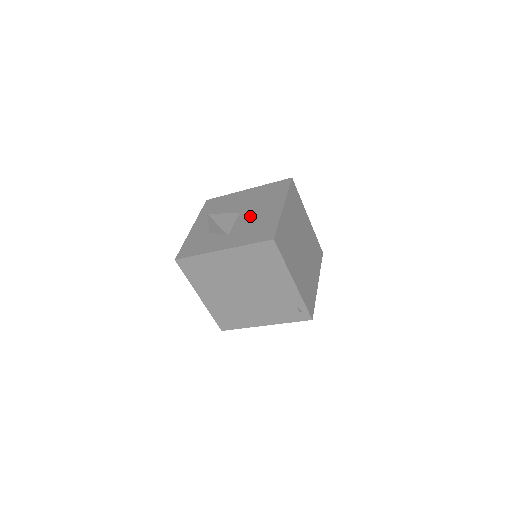
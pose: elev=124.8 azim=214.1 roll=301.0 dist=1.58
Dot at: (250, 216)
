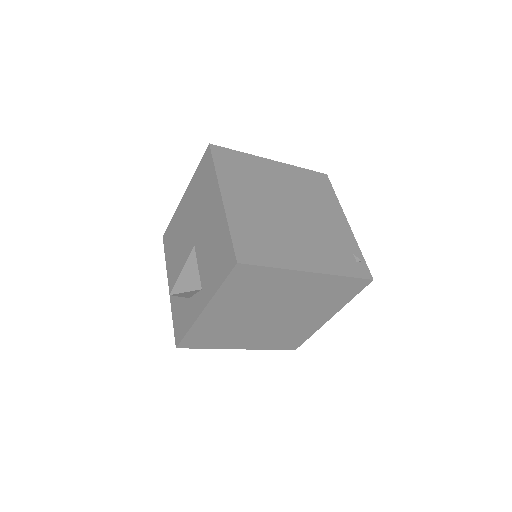
Dot at: occluded
